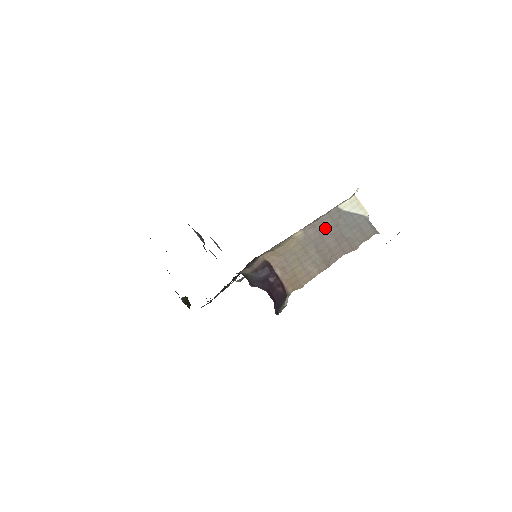
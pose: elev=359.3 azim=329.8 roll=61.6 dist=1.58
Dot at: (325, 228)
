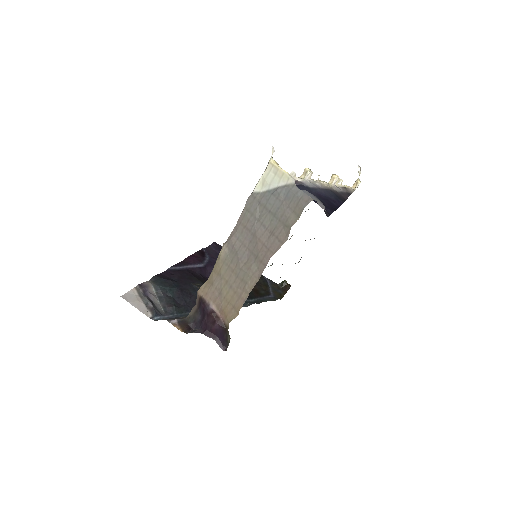
Dot at: (245, 230)
